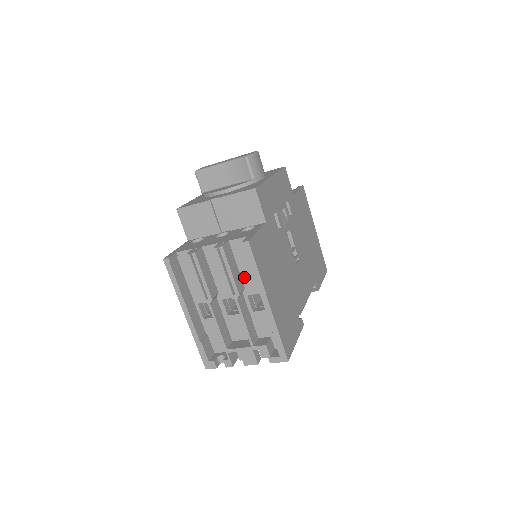
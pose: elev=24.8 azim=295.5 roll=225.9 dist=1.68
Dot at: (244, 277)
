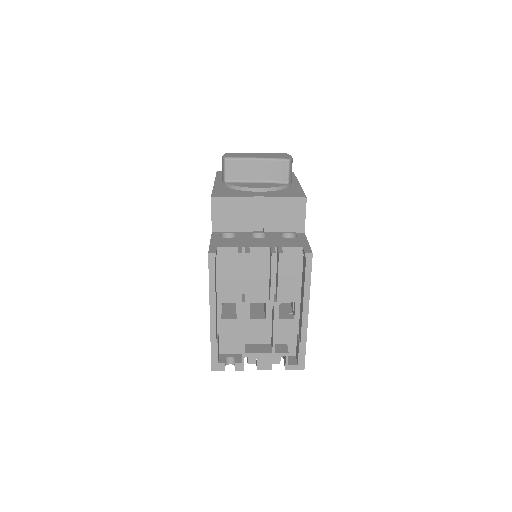
Dot at: (283, 284)
